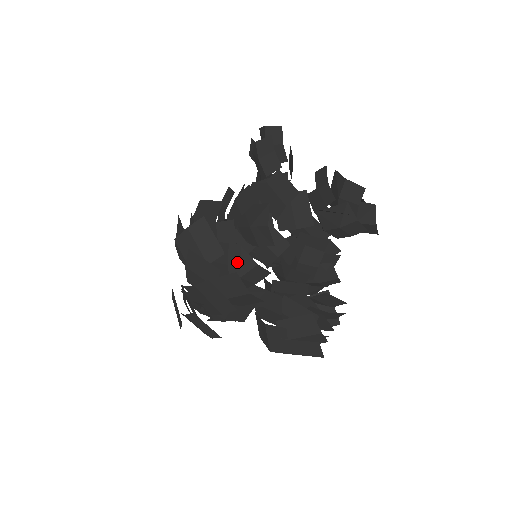
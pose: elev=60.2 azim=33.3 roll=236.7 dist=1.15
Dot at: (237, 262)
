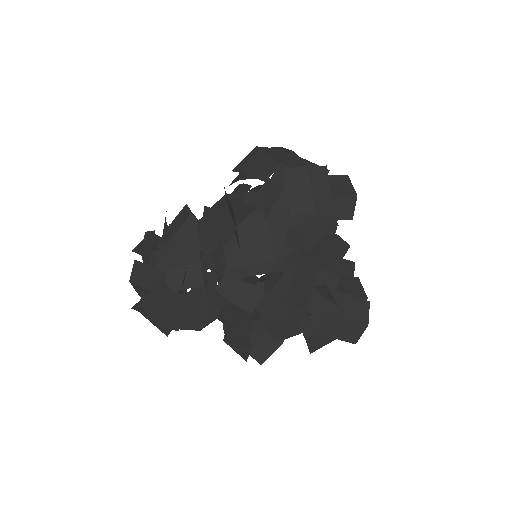
Dot at: occluded
